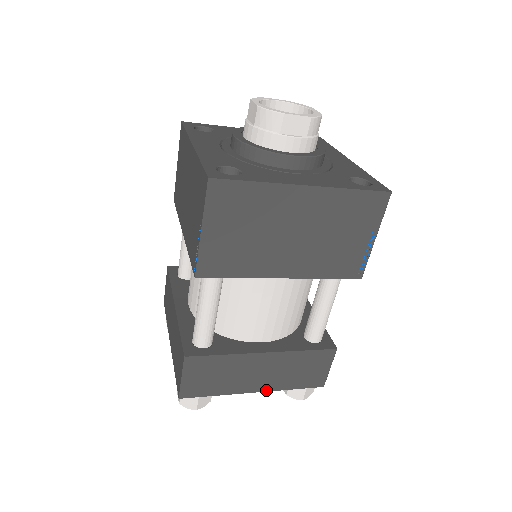
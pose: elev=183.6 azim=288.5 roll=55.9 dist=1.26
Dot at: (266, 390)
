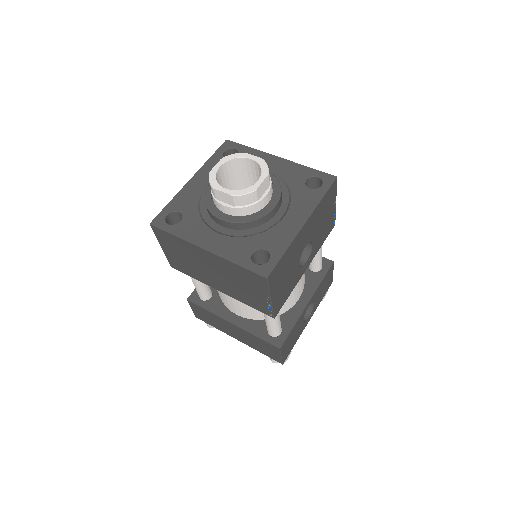
Dot at: (243, 342)
